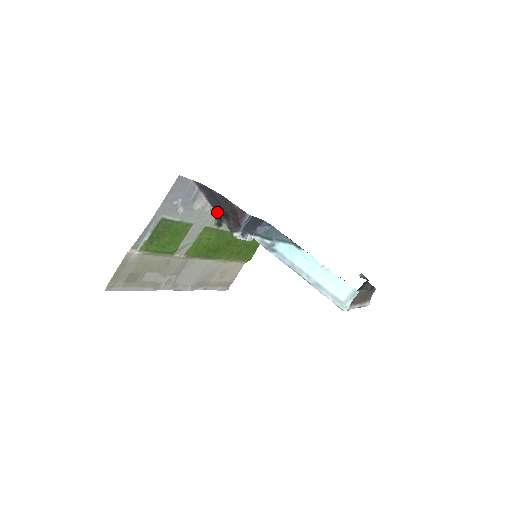
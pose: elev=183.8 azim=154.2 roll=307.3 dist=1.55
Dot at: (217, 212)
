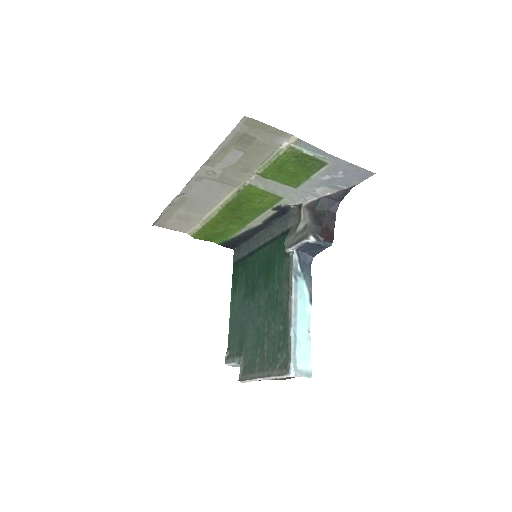
Dot at: (305, 207)
